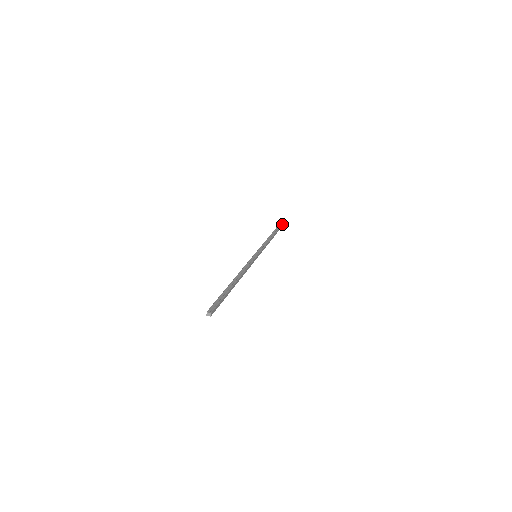
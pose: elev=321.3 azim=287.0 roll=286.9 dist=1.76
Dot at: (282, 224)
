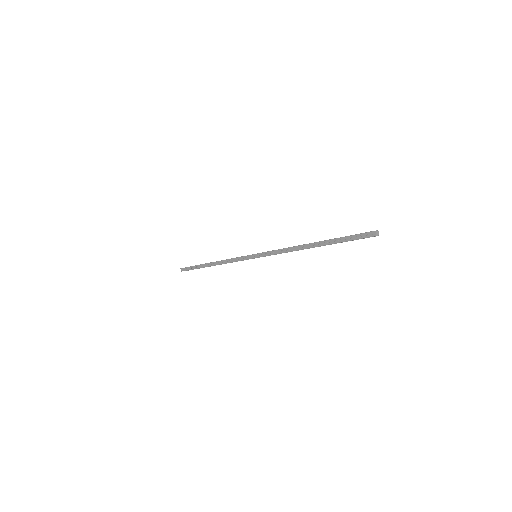
Dot at: occluded
